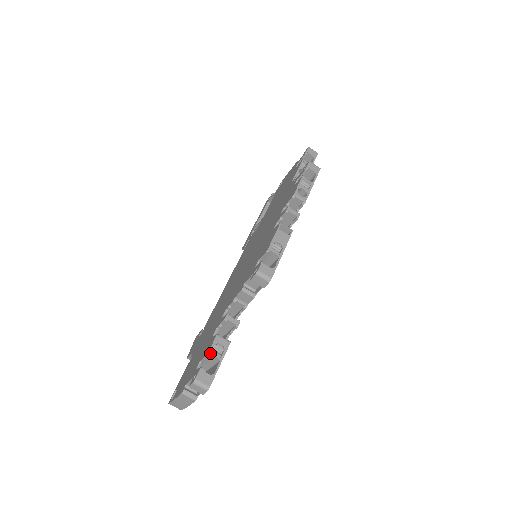
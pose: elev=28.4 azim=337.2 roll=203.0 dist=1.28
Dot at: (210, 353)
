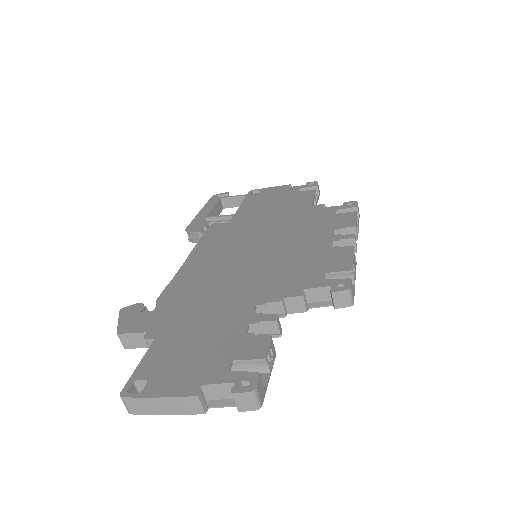
Dot at: occluded
